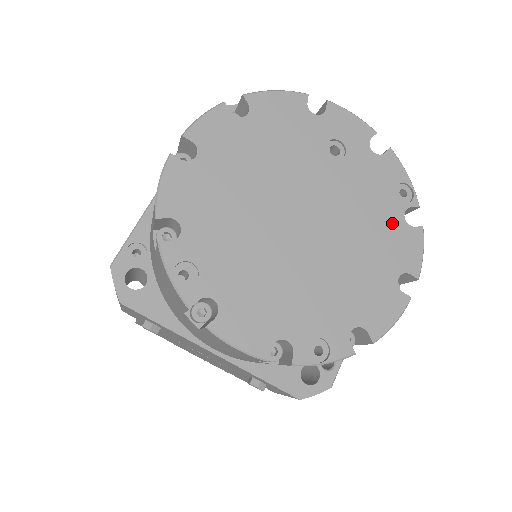
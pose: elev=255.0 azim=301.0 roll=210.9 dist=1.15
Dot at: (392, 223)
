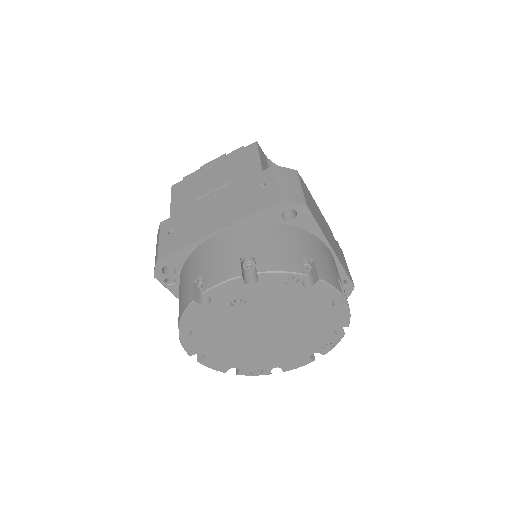
Dot at: (302, 294)
